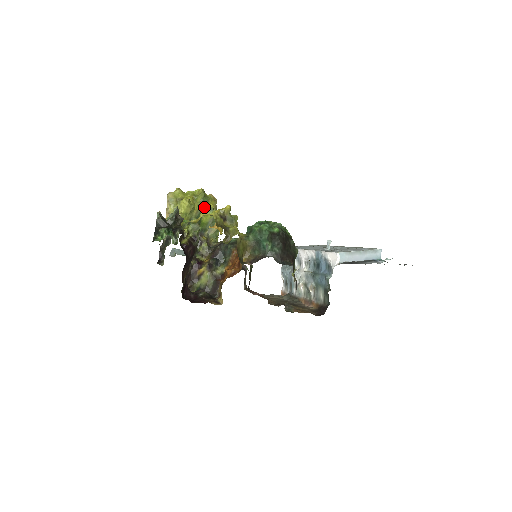
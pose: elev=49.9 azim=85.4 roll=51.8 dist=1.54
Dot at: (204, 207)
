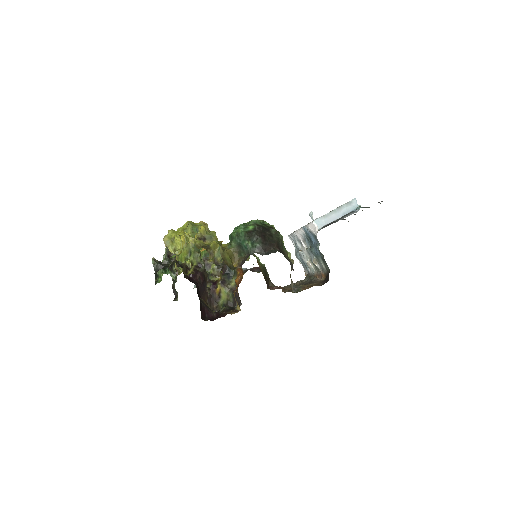
Dot at: (182, 238)
